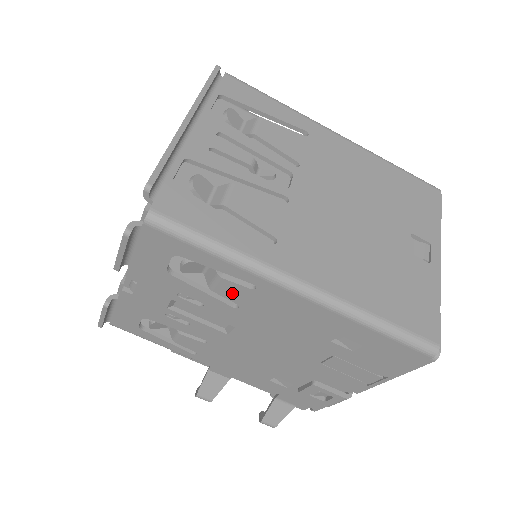
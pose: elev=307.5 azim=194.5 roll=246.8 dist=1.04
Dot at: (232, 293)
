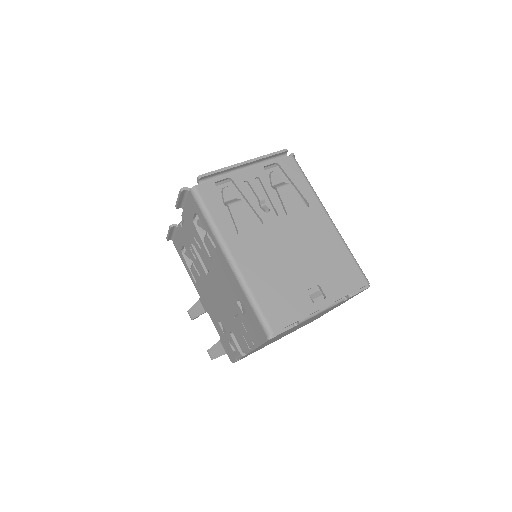
Dot at: (209, 247)
